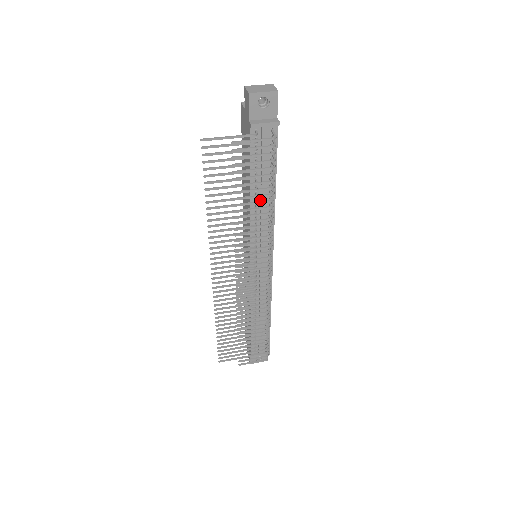
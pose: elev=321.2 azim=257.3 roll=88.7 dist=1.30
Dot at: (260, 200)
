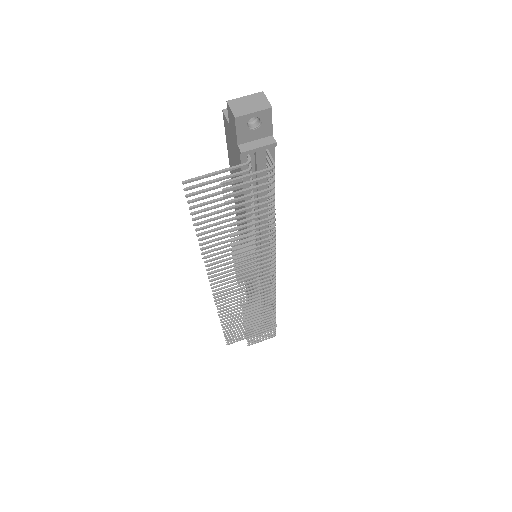
Dot at: occluded
